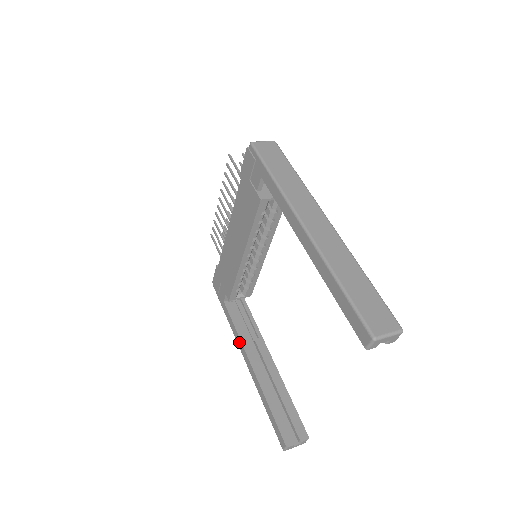
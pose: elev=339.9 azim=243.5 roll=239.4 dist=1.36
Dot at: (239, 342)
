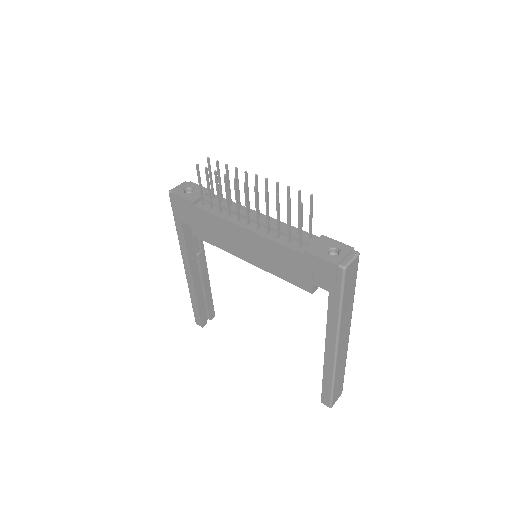
Dot at: (185, 257)
